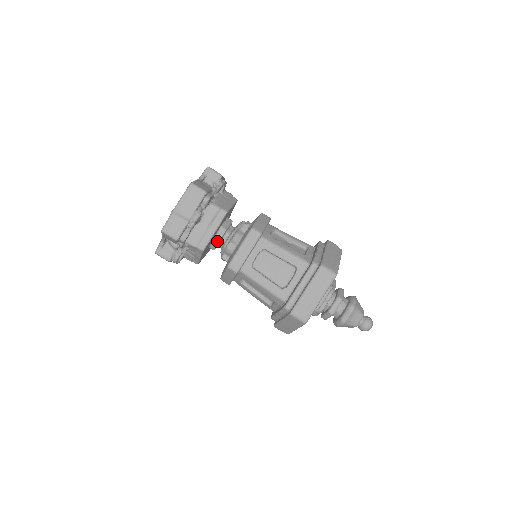
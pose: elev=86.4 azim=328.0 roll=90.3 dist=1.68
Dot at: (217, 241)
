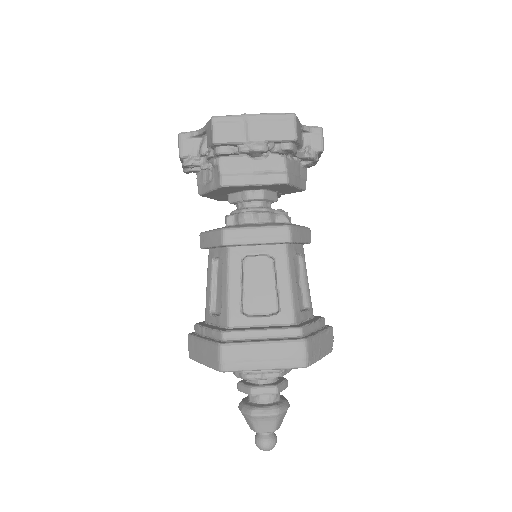
Dot at: (243, 197)
